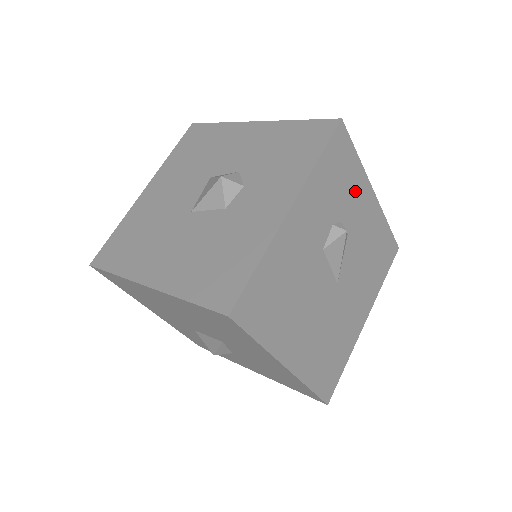
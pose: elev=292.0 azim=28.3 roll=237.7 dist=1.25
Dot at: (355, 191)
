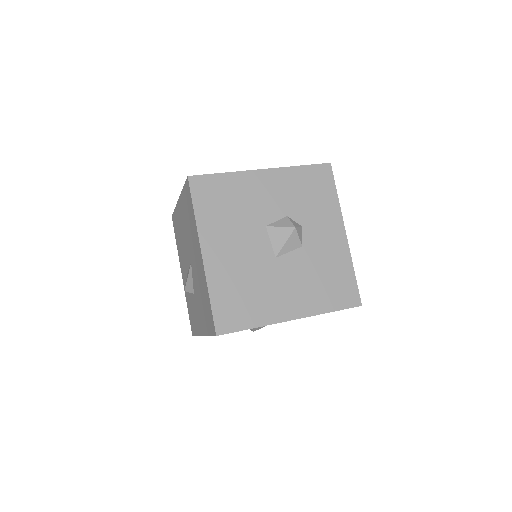
Dot at: occluded
